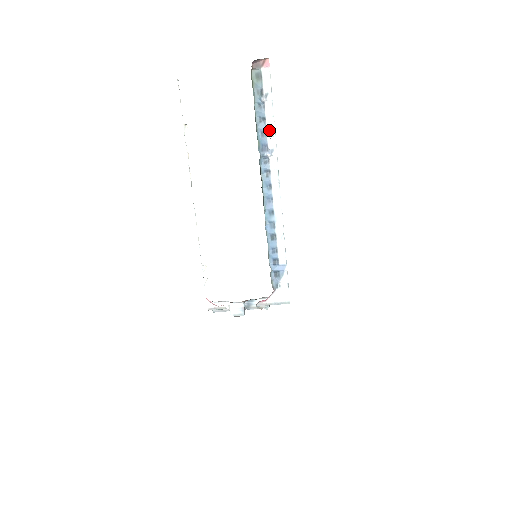
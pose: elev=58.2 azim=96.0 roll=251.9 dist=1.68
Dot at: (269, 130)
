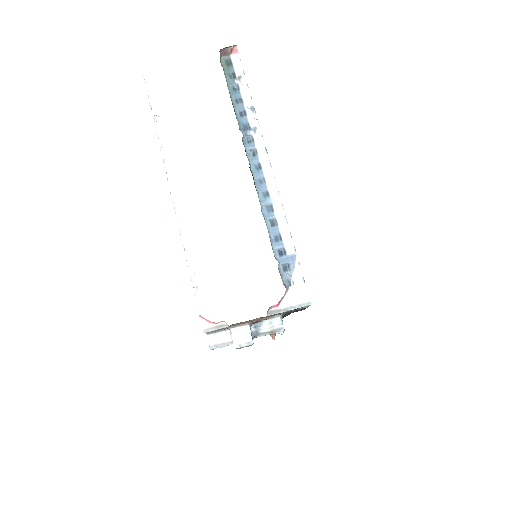
Dot at: (248, 109)
